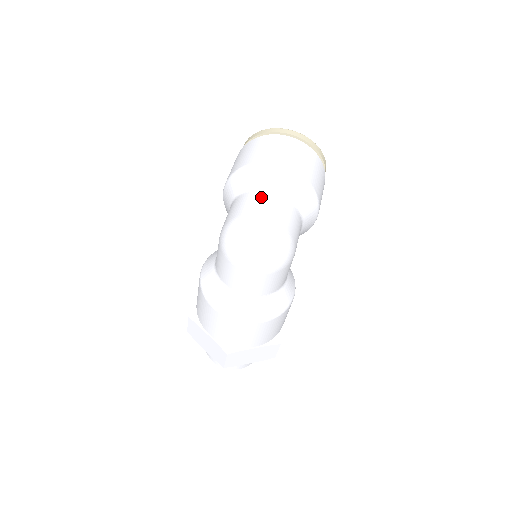
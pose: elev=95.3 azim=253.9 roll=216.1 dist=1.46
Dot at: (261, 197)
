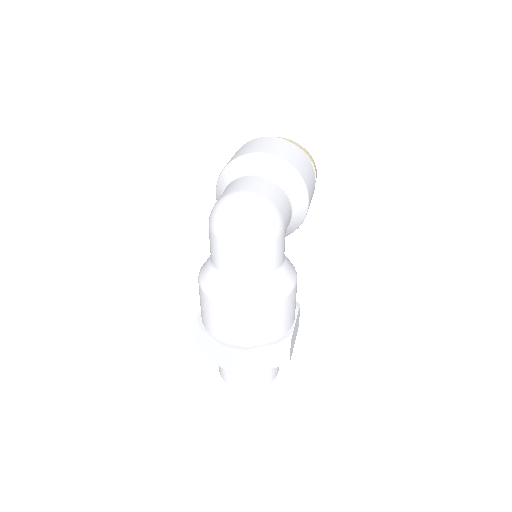
Dot at: (245, 180)
